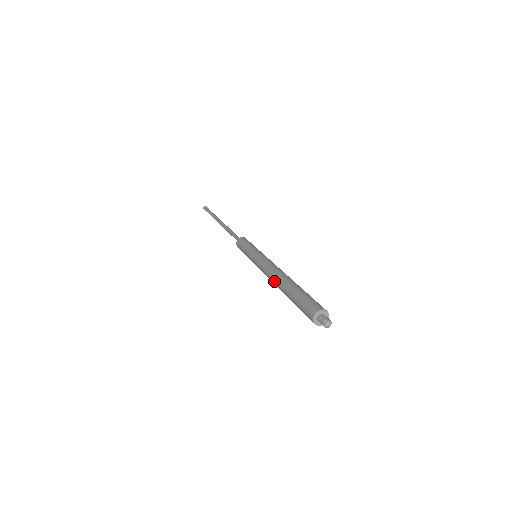
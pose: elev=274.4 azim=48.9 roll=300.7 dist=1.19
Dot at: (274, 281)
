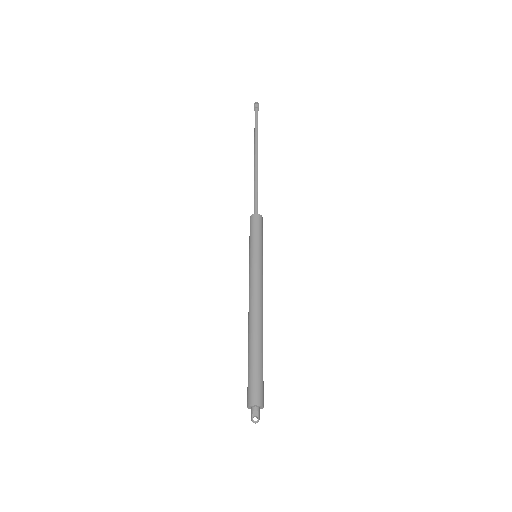
Dot at: (249, 317)
